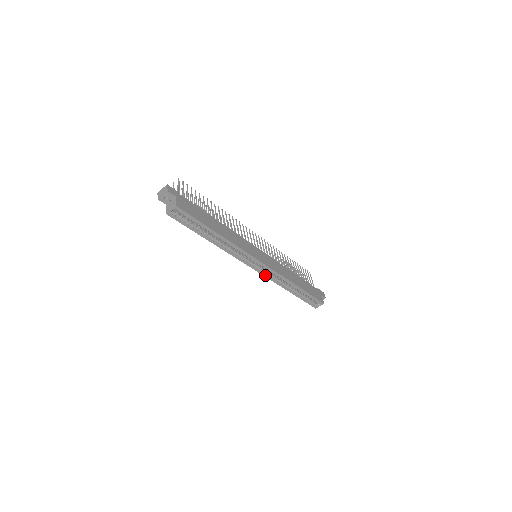
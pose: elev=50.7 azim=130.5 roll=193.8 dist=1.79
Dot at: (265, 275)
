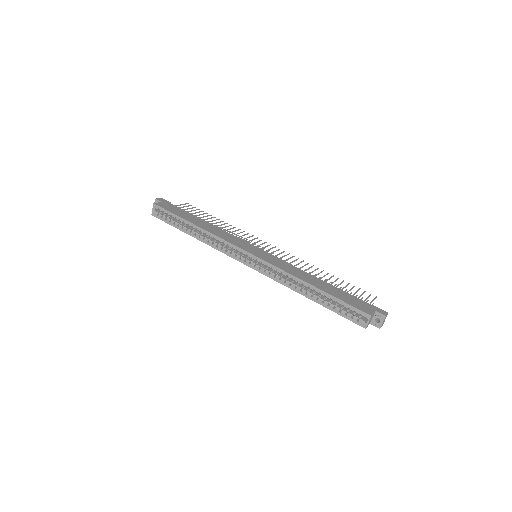
Dot at: (263, 273)
